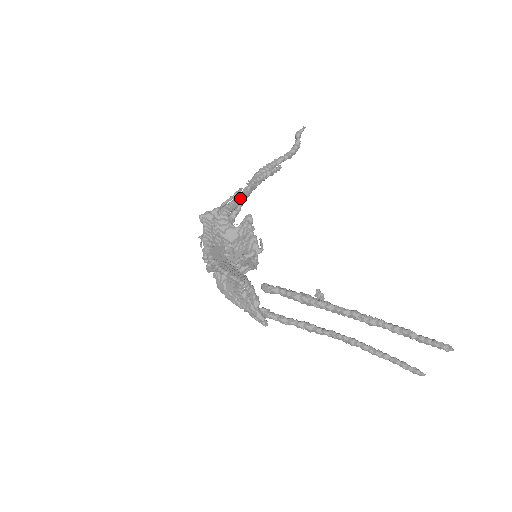
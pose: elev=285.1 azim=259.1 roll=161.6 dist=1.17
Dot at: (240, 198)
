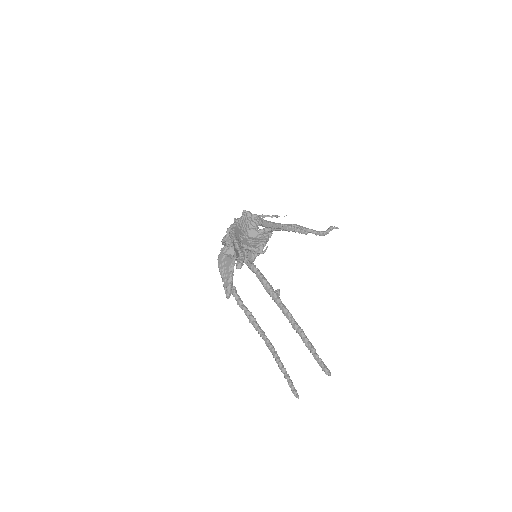
Dot at: (273, 224)
